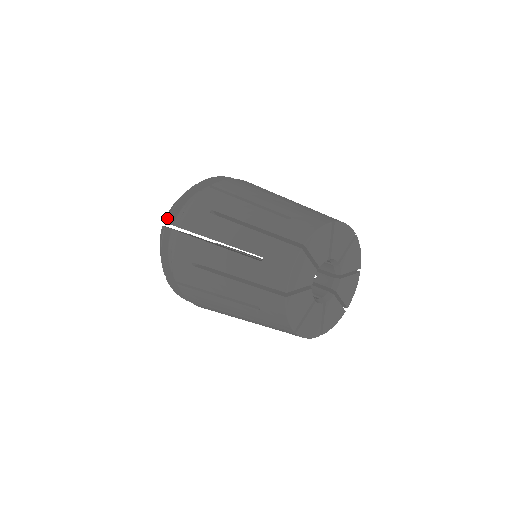
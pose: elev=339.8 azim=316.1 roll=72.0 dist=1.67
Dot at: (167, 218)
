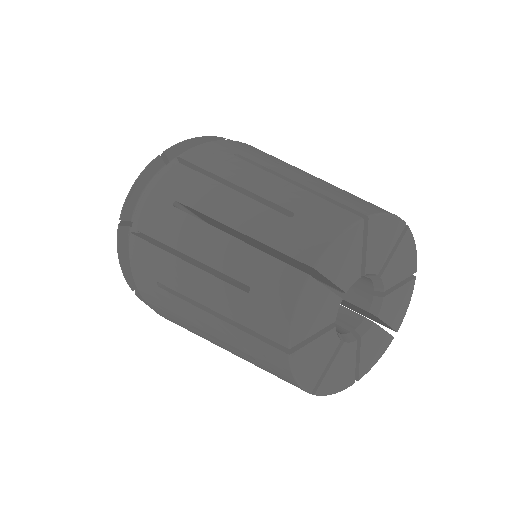
Dot at: occluded
